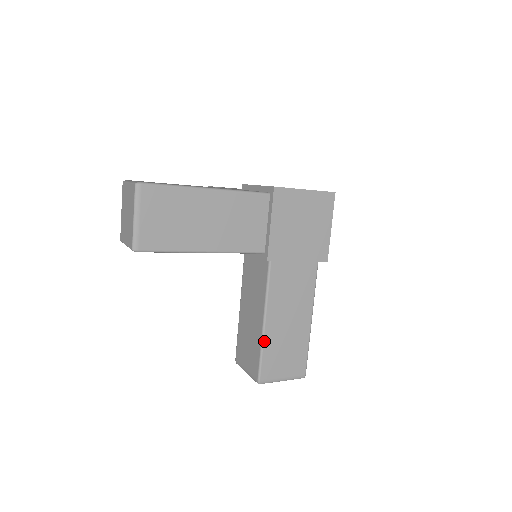
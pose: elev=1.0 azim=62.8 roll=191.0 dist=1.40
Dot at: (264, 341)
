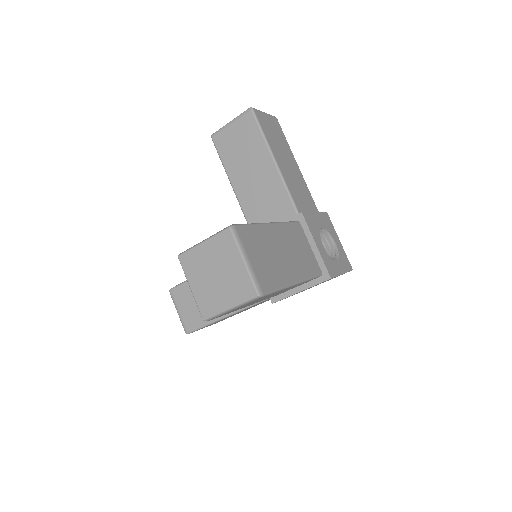
Dot at: occluded
